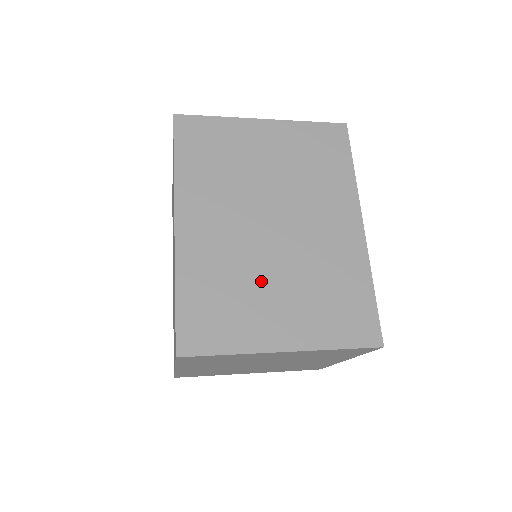
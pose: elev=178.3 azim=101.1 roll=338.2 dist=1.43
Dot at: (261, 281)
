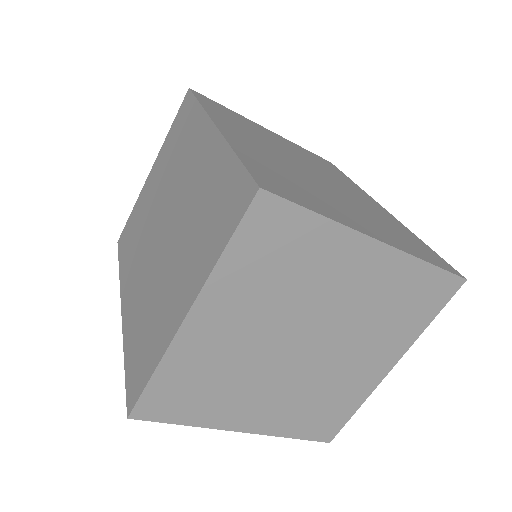
Dot at: (321, 190)
